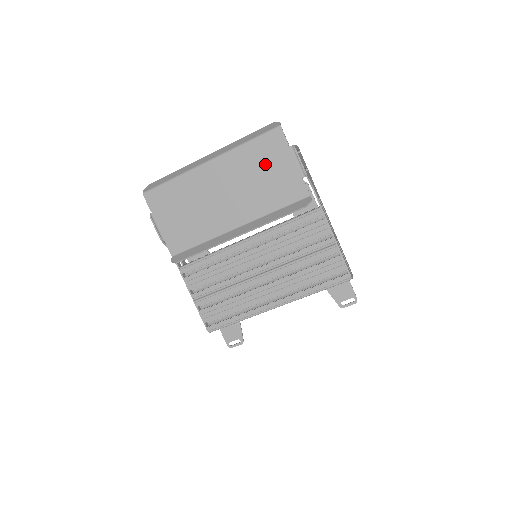
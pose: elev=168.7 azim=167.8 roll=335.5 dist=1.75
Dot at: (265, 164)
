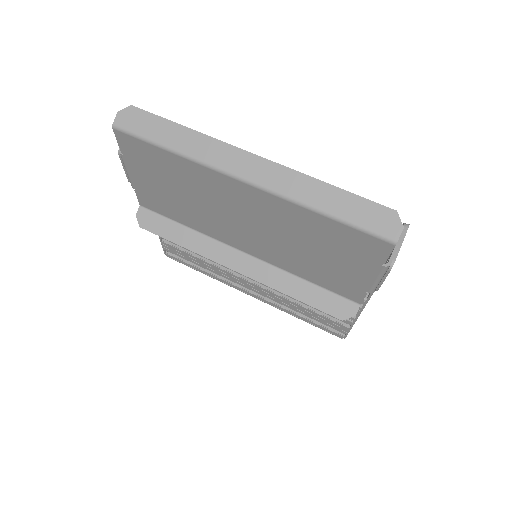
Dot at: (330, 249)
